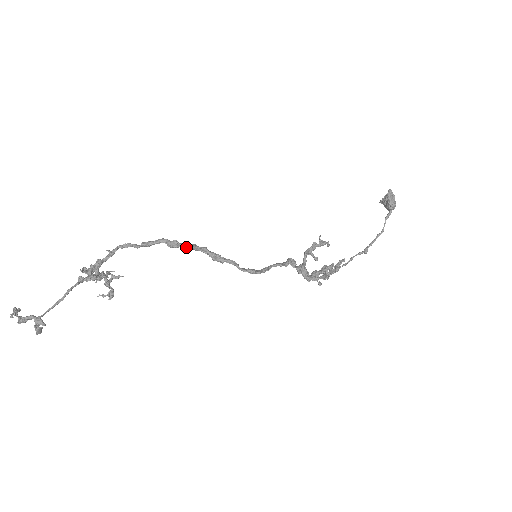
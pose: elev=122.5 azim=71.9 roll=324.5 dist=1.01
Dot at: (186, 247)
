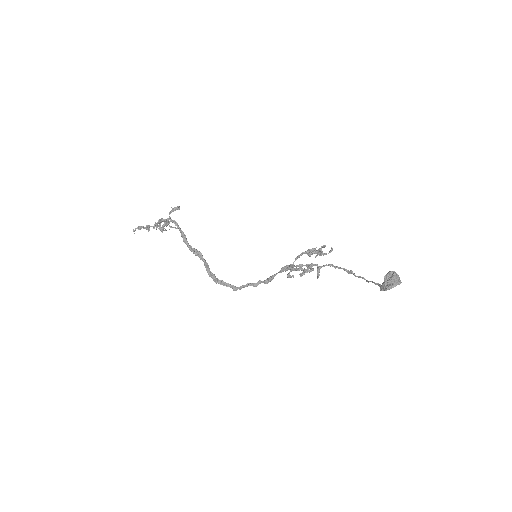
Dot at: (204, 260)
